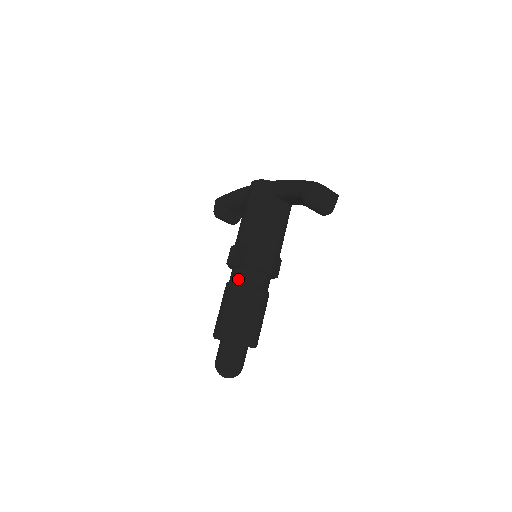
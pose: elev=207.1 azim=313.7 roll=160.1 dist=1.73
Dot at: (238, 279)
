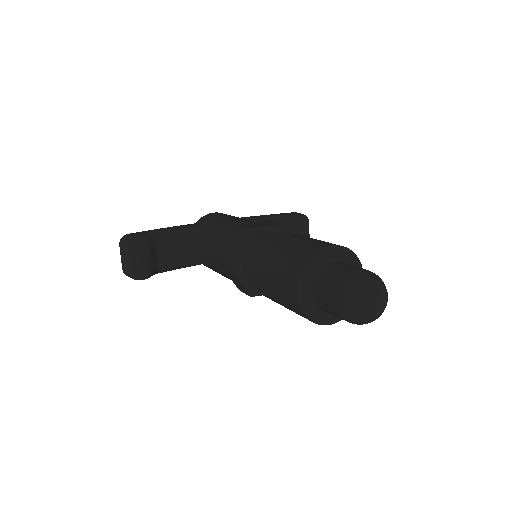
Dot at: occluded
